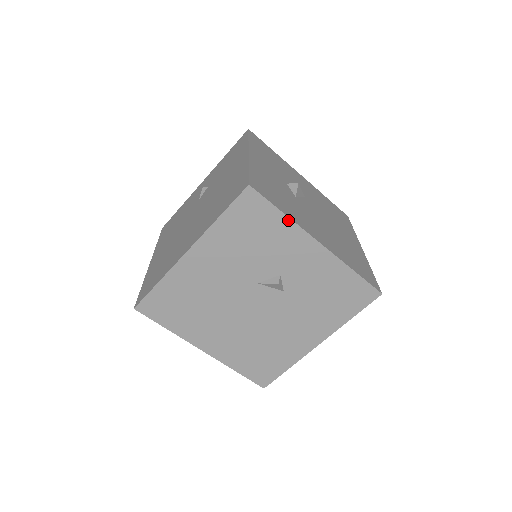
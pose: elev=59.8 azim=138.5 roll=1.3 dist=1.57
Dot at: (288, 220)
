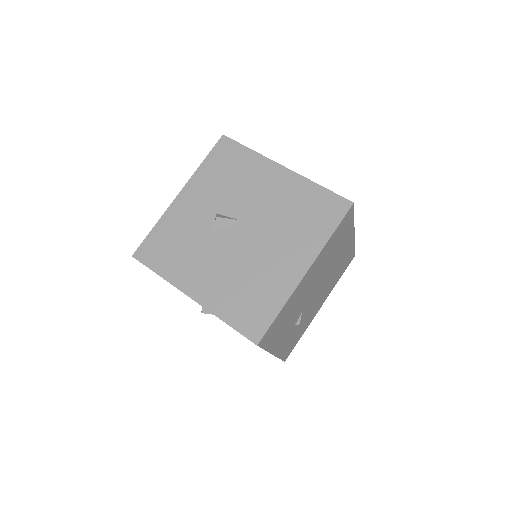
Dot at: (164, 279)
